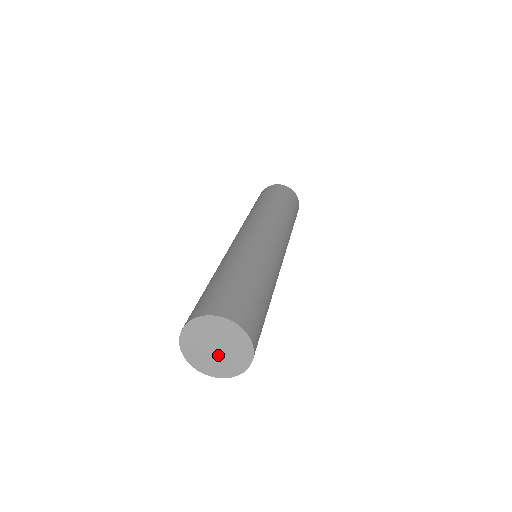
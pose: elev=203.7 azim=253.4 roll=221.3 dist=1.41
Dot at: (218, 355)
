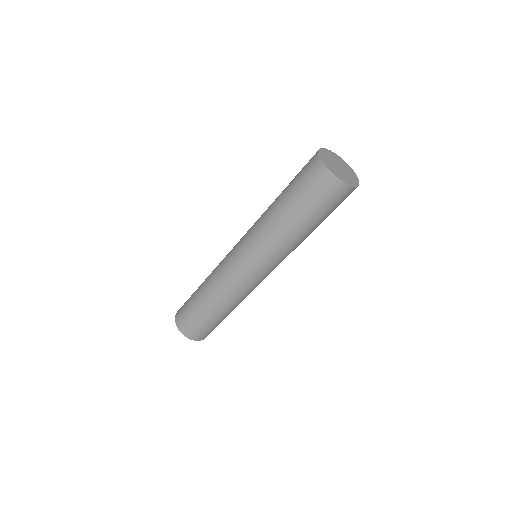
Dot at: (339, 170)
